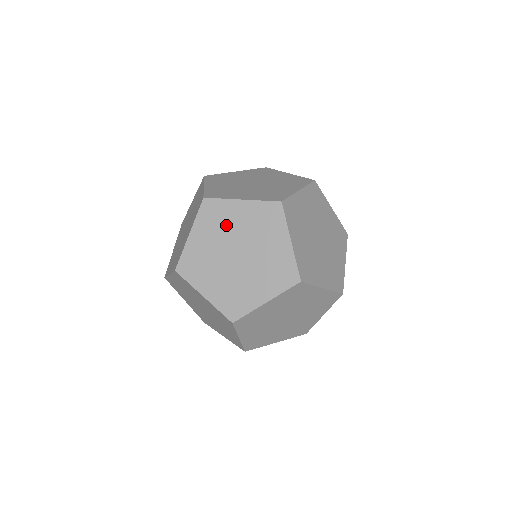
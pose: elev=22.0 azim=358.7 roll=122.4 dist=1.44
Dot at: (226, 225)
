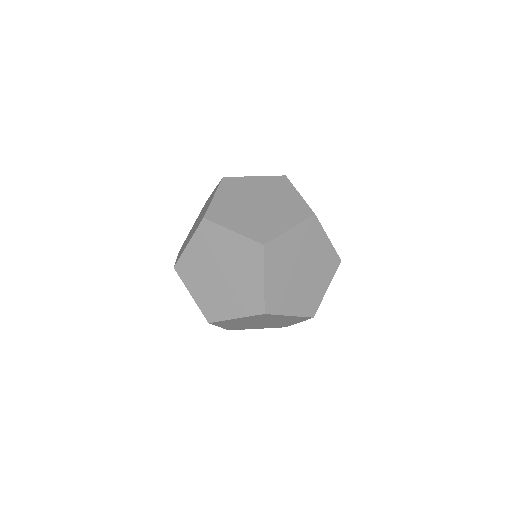
Dot at: occluded
